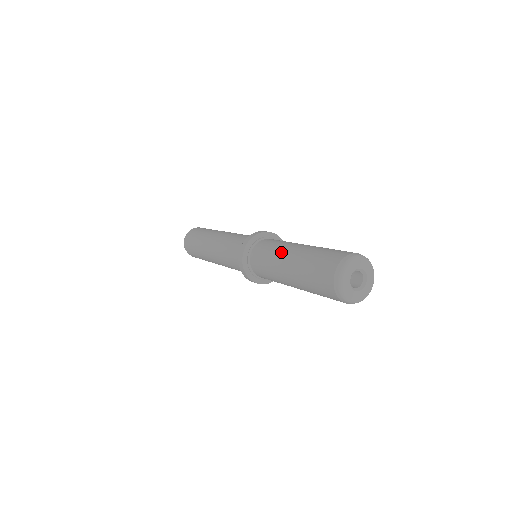
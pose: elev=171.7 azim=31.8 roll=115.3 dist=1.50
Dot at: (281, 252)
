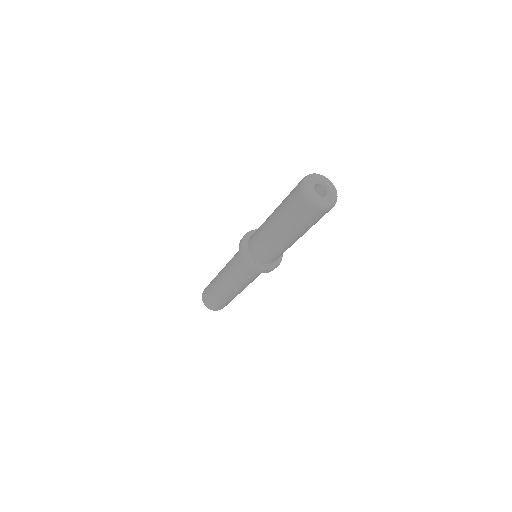
Dot at: occluded
